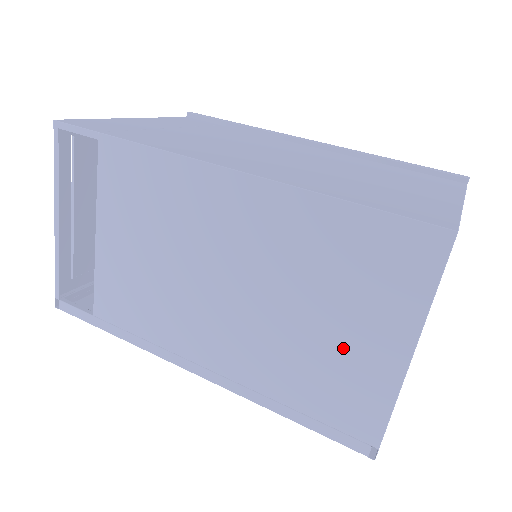
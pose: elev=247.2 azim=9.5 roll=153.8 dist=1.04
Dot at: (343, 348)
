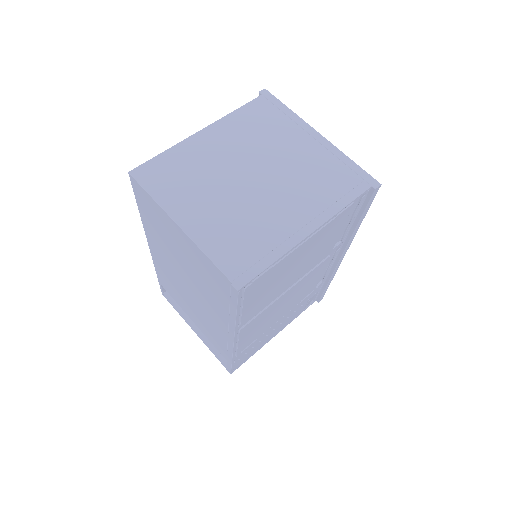
Dot at: (189, 256)
